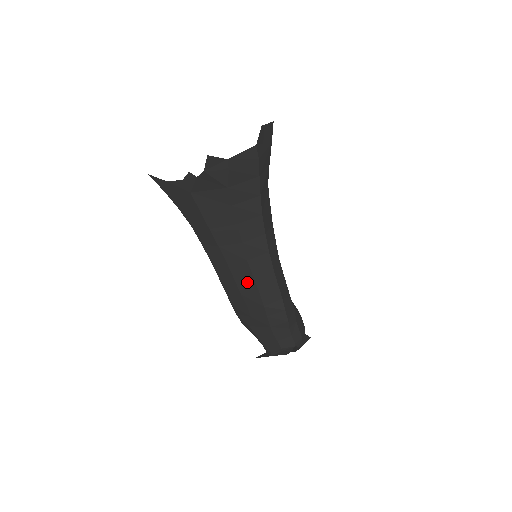
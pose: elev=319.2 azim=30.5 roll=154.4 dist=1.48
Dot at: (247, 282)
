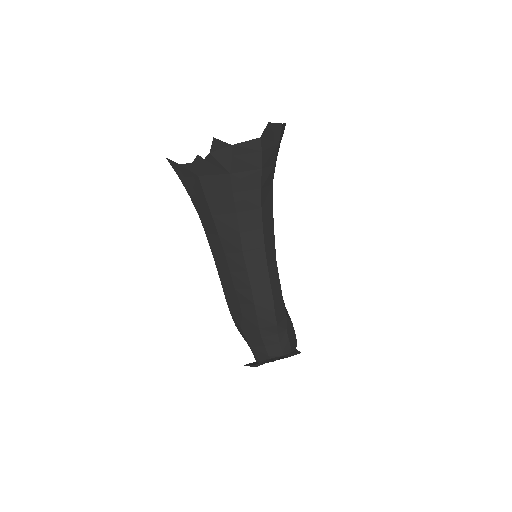
Dot at: (241, 276)
